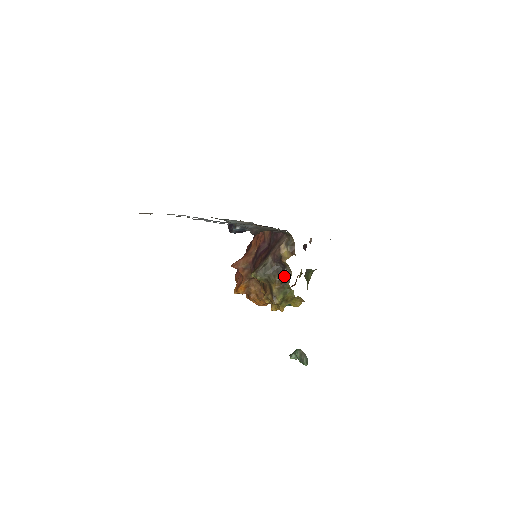
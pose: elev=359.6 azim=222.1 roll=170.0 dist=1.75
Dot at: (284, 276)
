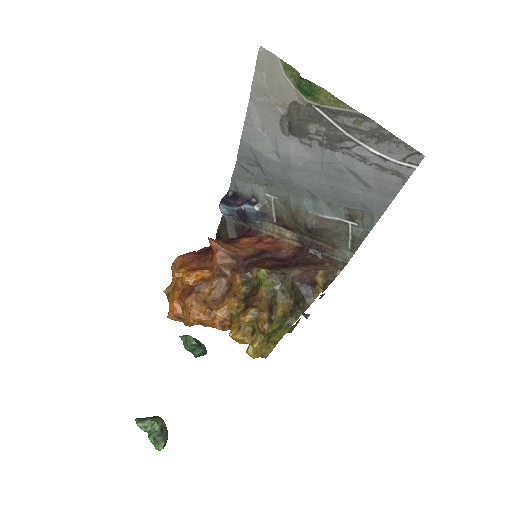
Dot at: (300, 306)
